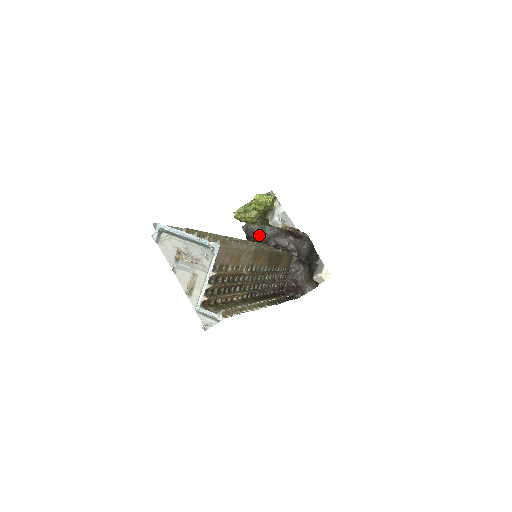
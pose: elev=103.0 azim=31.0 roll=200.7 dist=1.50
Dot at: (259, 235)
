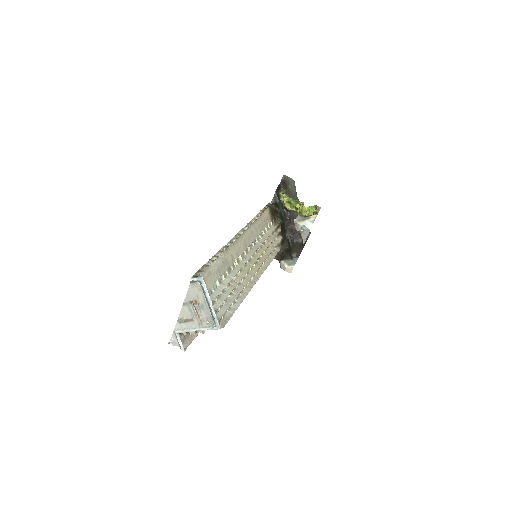
Dot at: (287, 194)
